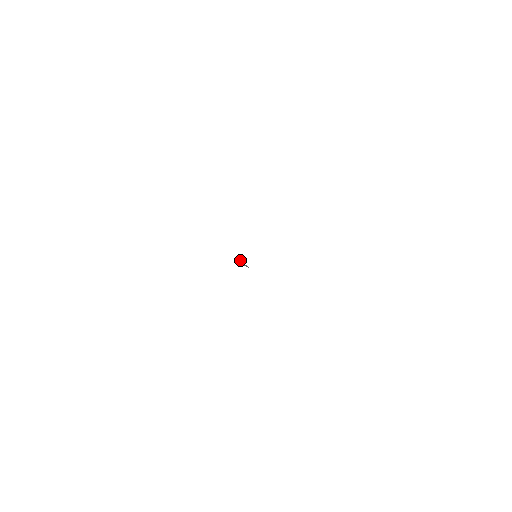
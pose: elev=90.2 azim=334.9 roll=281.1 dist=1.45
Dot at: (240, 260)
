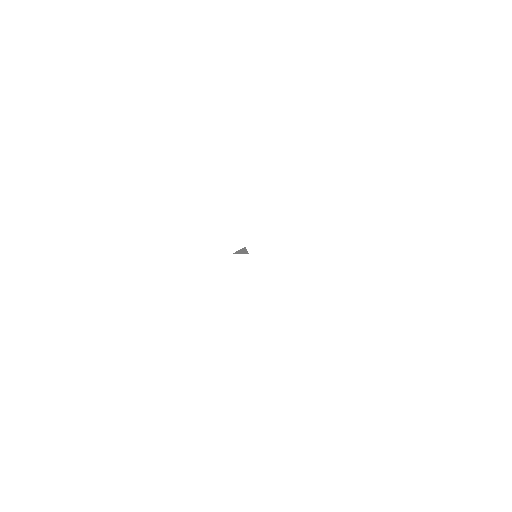
Dot at: occluded
